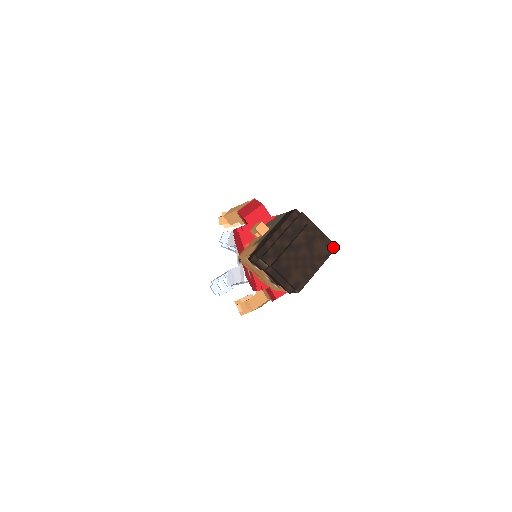
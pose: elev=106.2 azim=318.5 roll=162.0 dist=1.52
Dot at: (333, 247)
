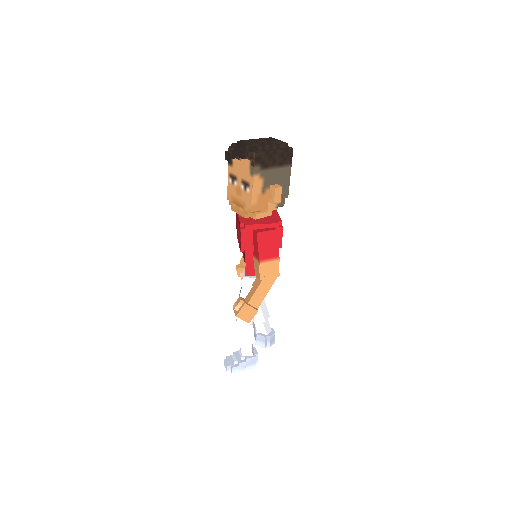
Dot at: (290, 148)
